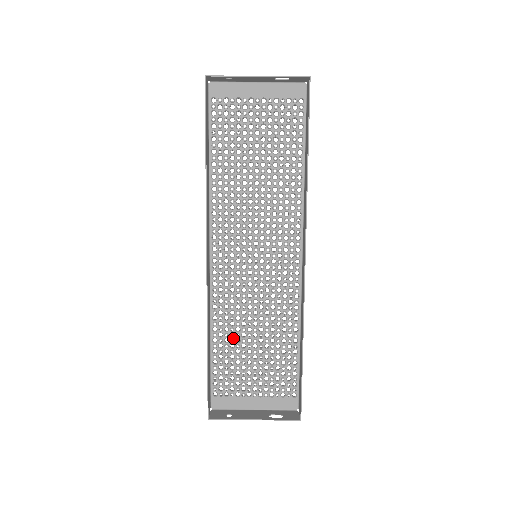
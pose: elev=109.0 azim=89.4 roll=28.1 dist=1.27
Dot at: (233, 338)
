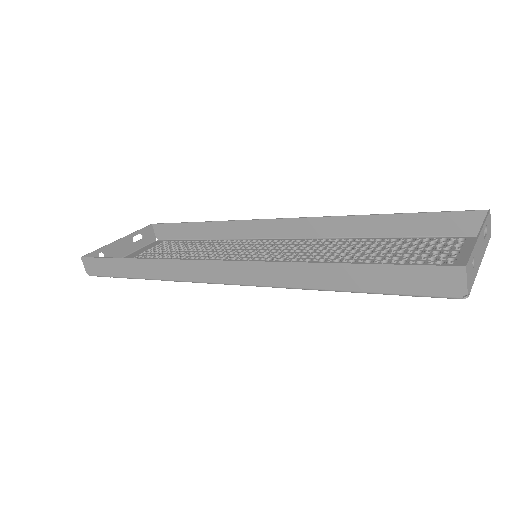
Dot at: occluded
